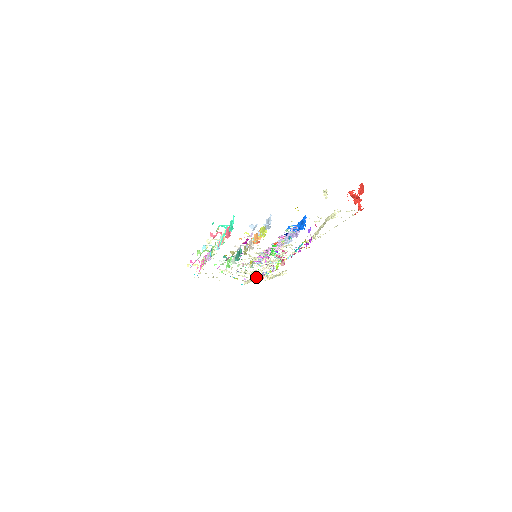
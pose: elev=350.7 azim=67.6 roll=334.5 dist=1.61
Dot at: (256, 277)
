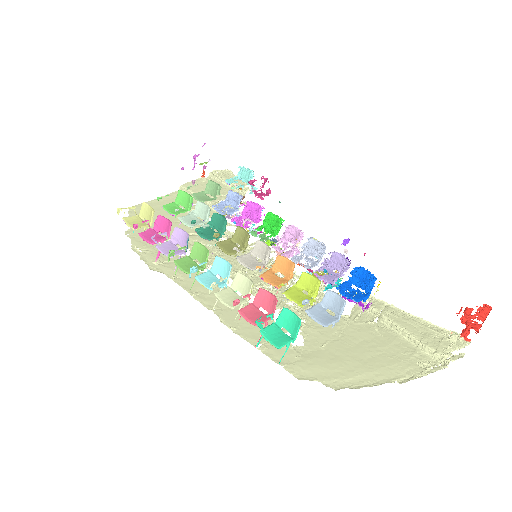
Dot at: (210, 204)
